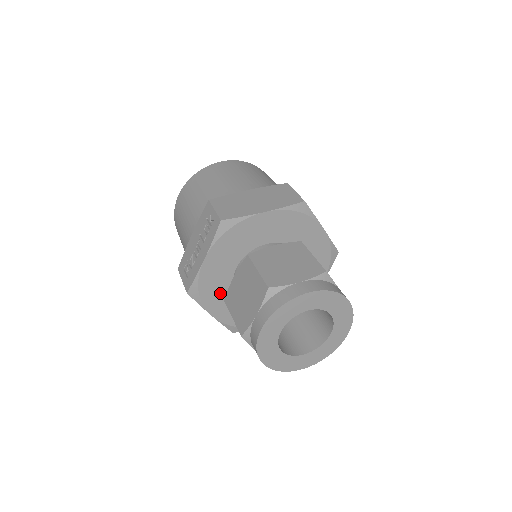
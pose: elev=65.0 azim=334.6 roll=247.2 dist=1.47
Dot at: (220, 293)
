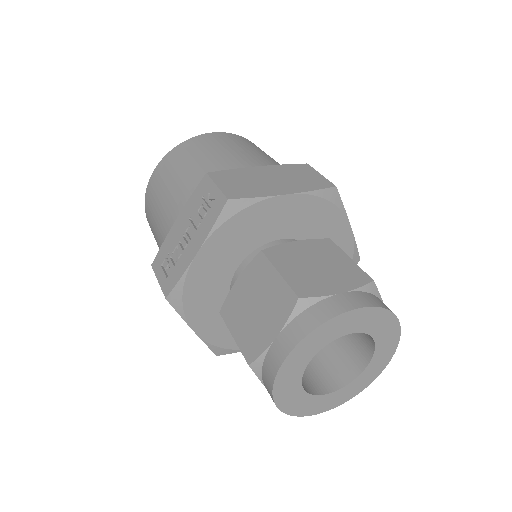
Dot at: (210, 302)
